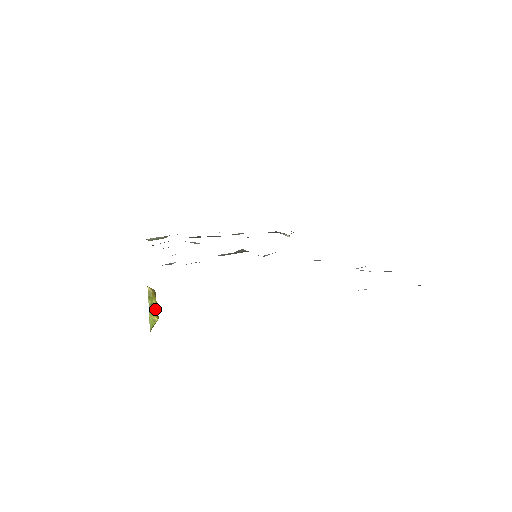
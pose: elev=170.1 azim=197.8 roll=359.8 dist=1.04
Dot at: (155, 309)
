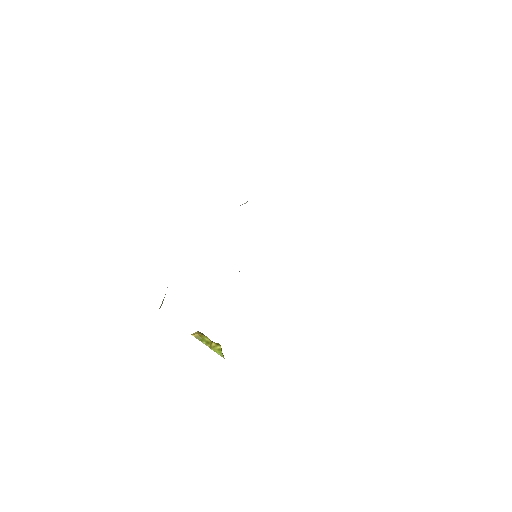
Dot at: (212, 342)
